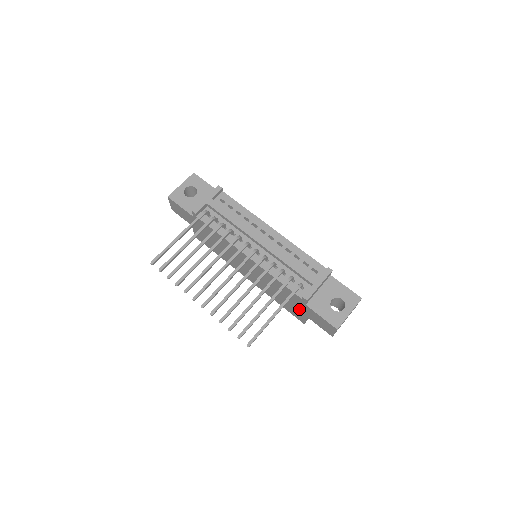
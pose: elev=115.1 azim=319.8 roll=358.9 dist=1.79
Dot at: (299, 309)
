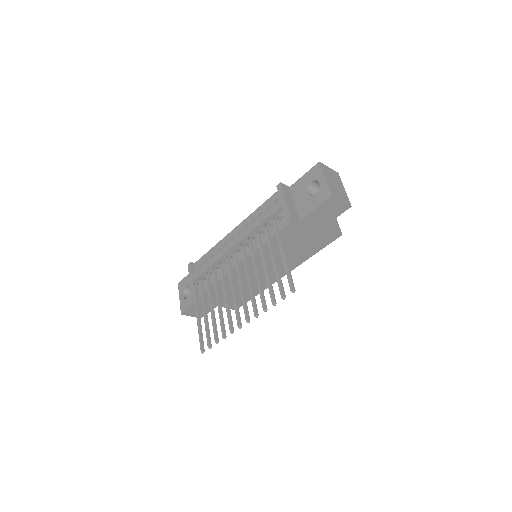
Dot at: (313, 232)
